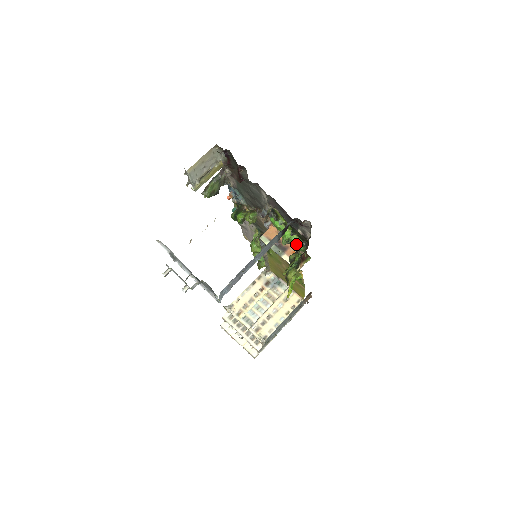
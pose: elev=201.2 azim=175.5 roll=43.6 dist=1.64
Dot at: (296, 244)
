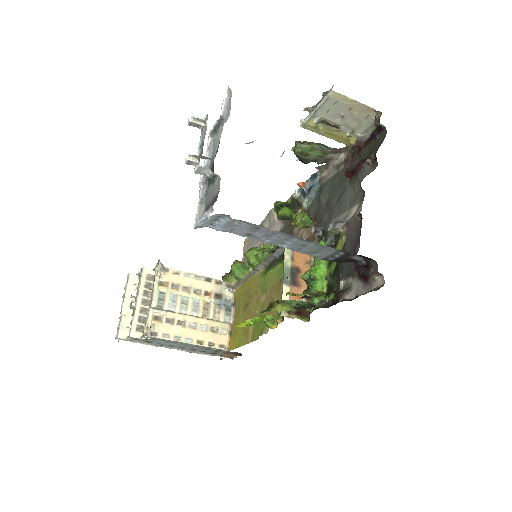
Dot at: occluded
